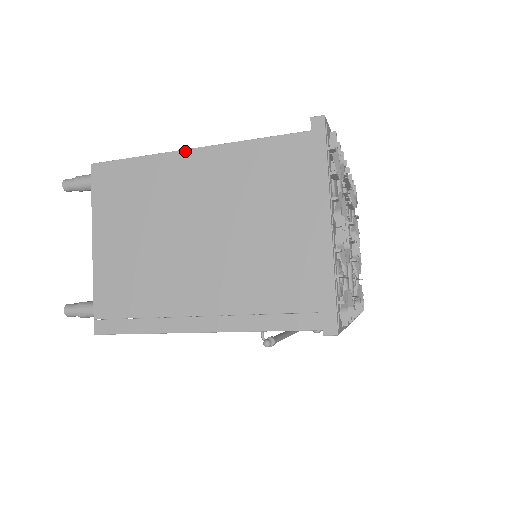
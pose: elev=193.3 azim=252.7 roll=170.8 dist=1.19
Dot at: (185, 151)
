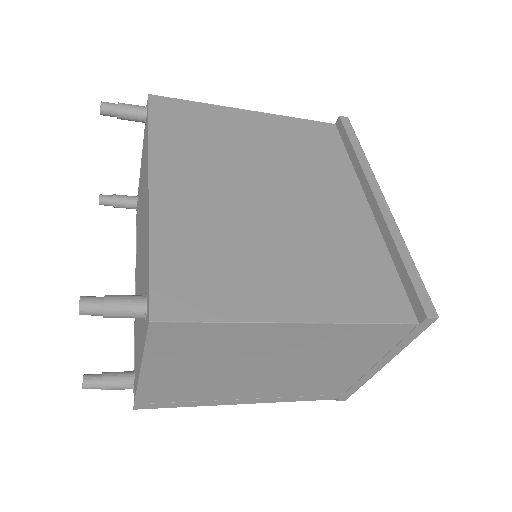
Dot at: (288, 324)
